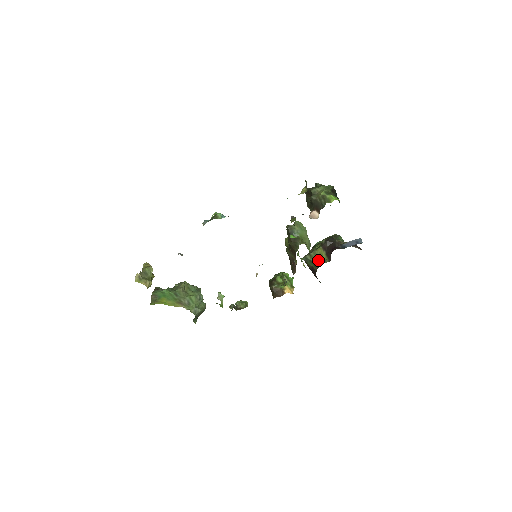
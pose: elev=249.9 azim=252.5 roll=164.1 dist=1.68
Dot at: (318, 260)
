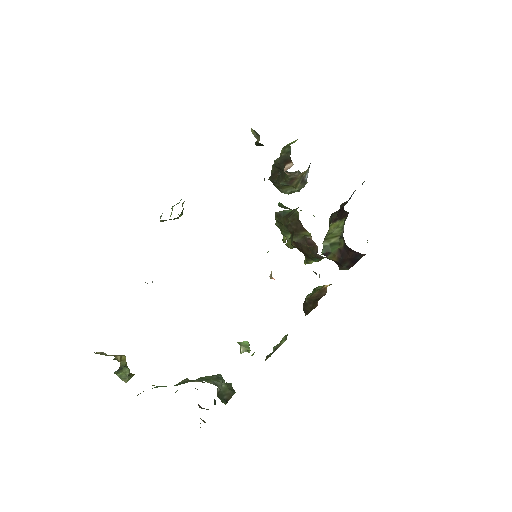
Dot at: (338, 234)
